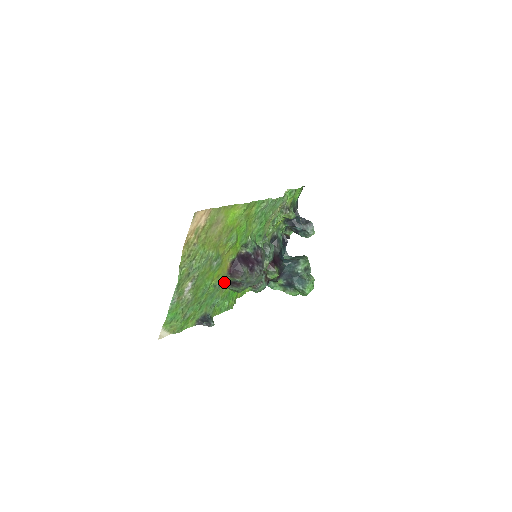
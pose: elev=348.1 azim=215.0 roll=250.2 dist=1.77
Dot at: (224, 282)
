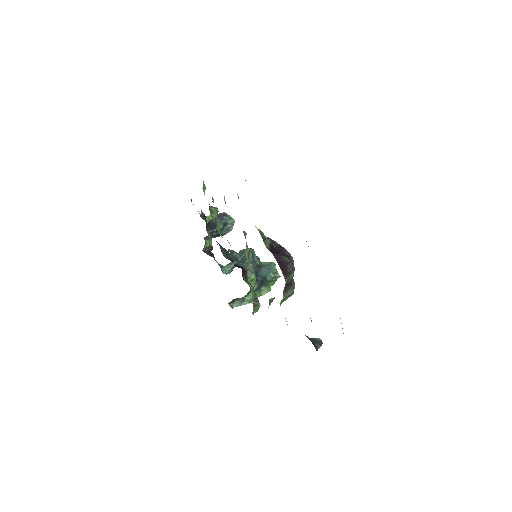
Dot at: occluded
